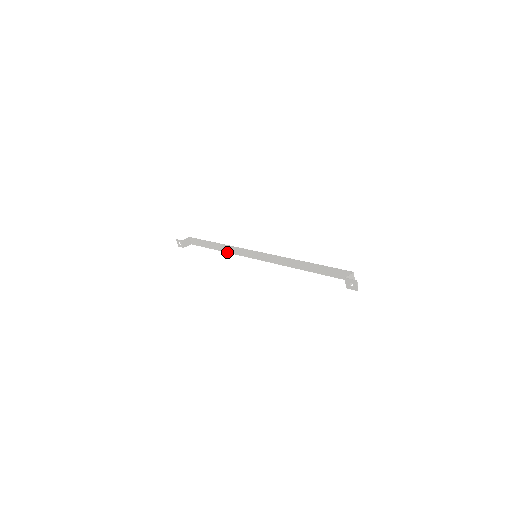
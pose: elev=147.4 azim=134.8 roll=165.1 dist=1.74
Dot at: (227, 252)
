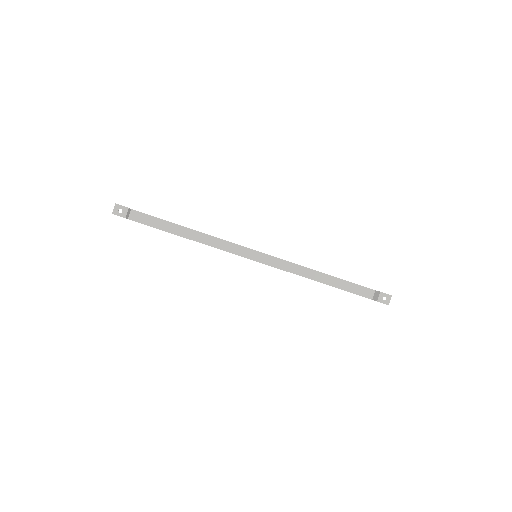
Dot at: (203, 243)
